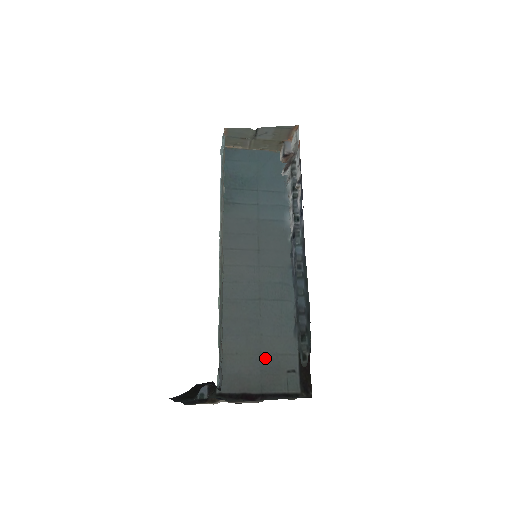
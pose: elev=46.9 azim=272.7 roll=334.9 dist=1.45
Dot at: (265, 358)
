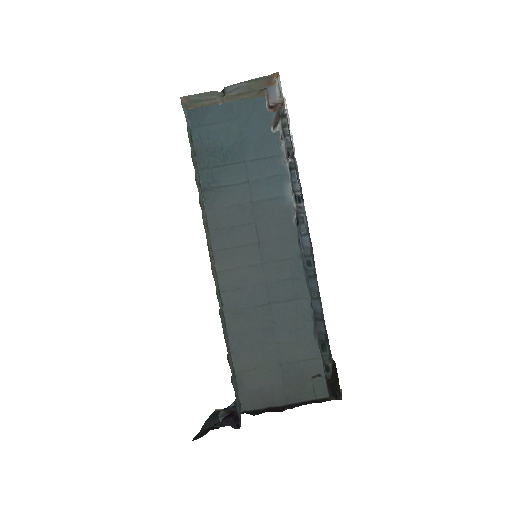
Dot at: (286, 368)
